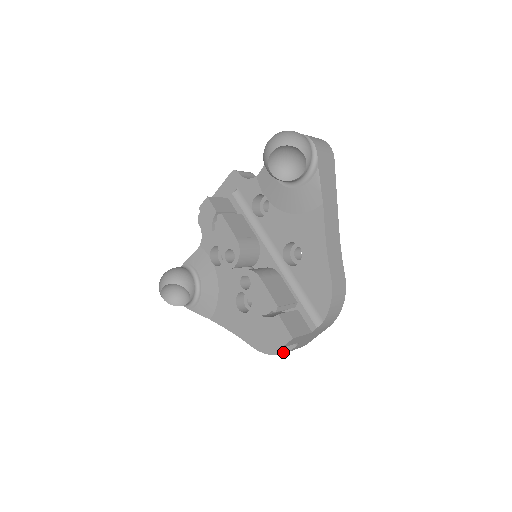
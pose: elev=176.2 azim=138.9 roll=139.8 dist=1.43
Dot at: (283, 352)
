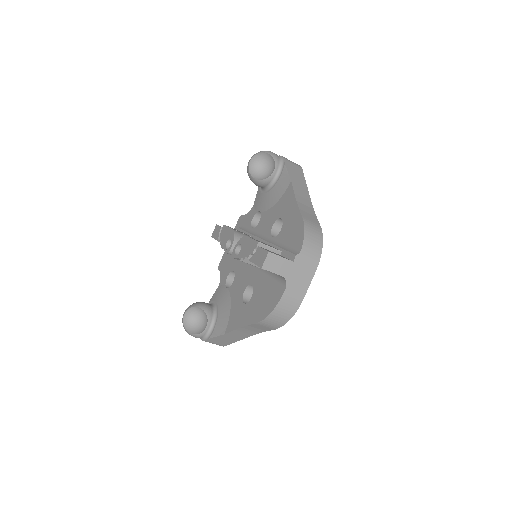
Dot at: (277, 303)
